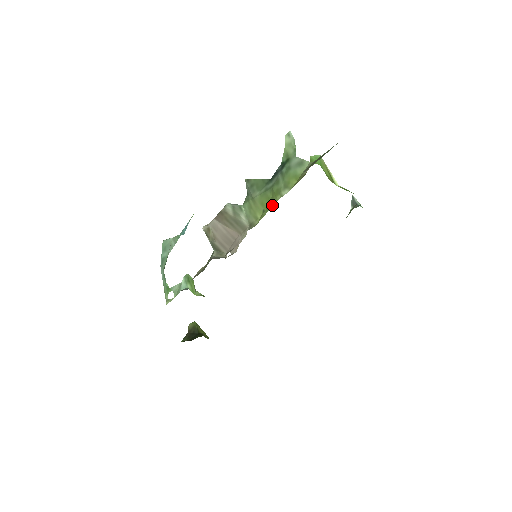
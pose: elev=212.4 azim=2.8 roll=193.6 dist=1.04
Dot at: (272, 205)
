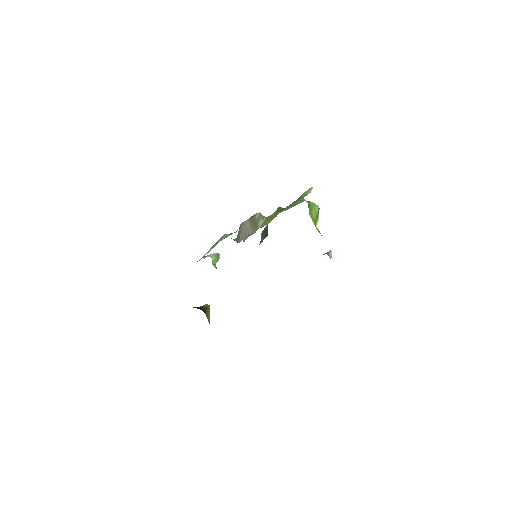
Dot at: occluded
